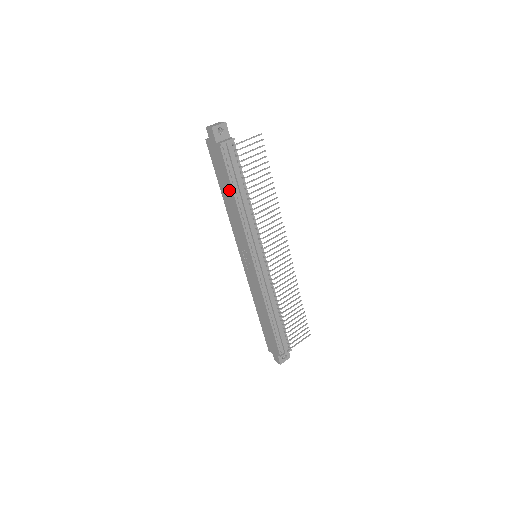
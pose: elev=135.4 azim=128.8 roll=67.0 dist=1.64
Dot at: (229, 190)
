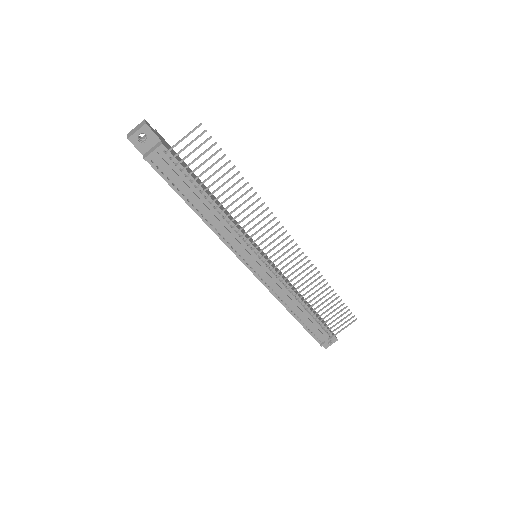
Dot at: occluded
